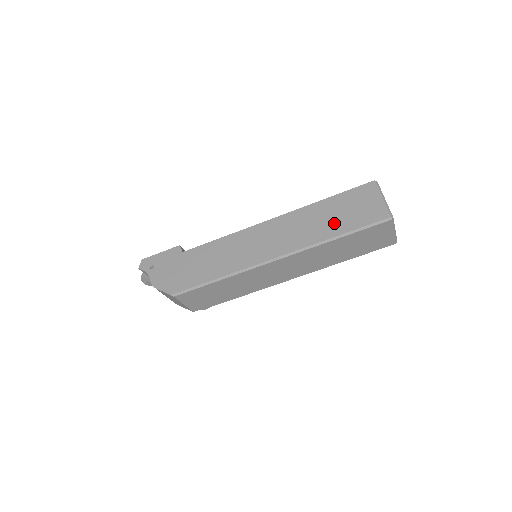
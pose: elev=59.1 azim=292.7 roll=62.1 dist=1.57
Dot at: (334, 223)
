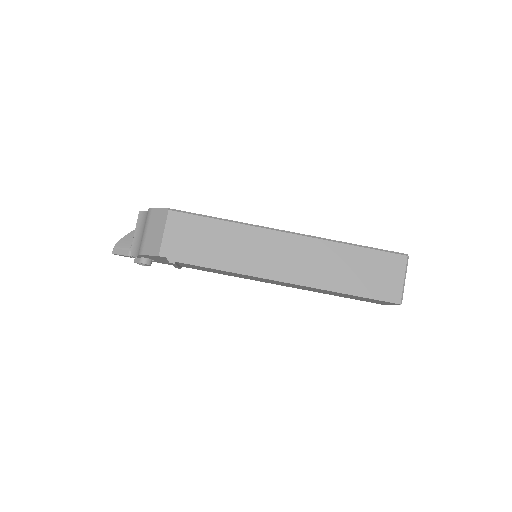
Dot at: occluded
